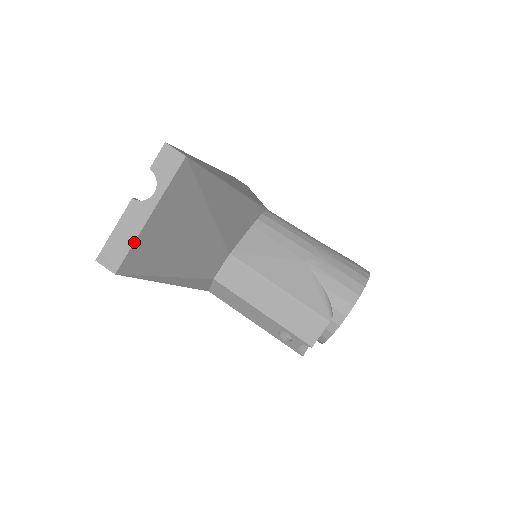
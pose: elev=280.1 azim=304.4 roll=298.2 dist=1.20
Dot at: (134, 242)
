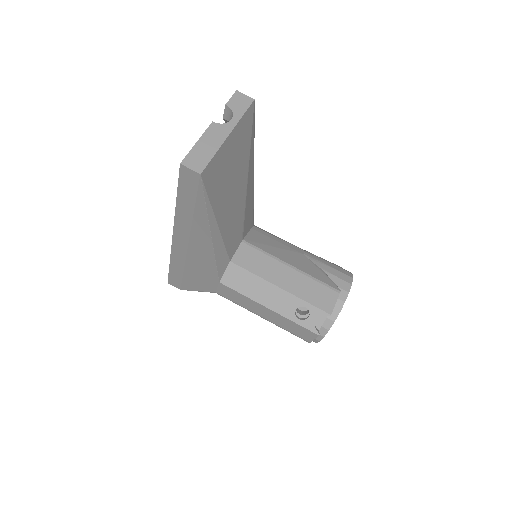
Dot at: (217, 151)
